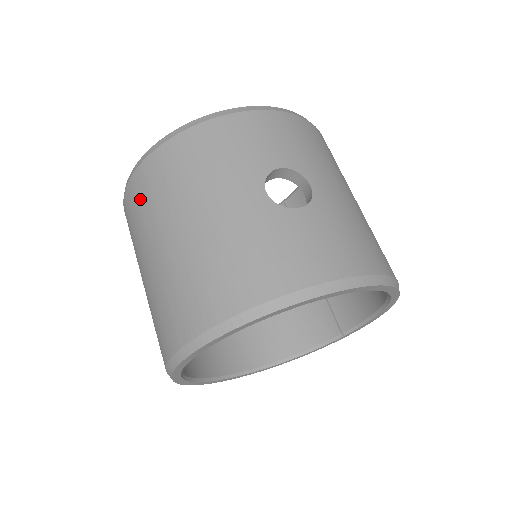
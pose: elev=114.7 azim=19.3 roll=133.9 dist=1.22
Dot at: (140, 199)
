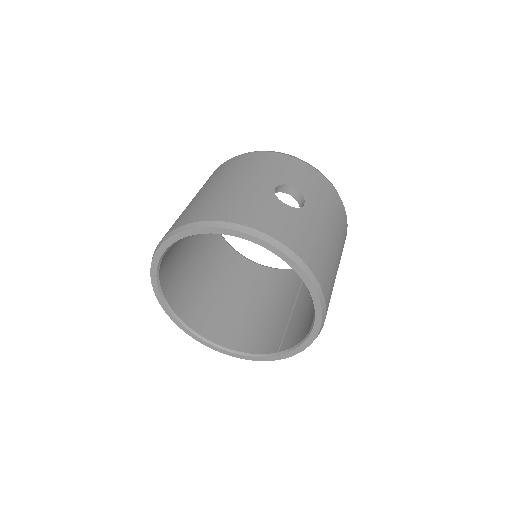
Dot at: (213, 174)
